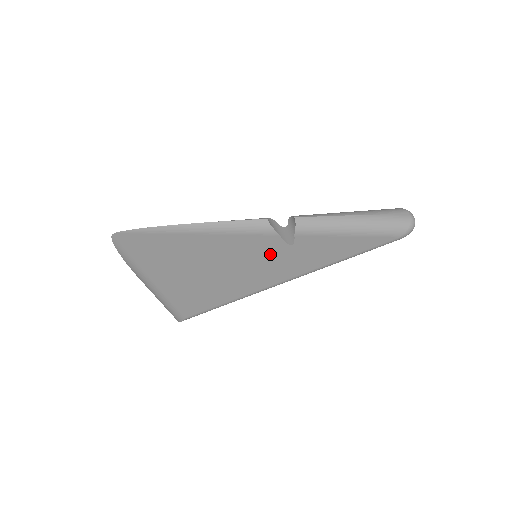
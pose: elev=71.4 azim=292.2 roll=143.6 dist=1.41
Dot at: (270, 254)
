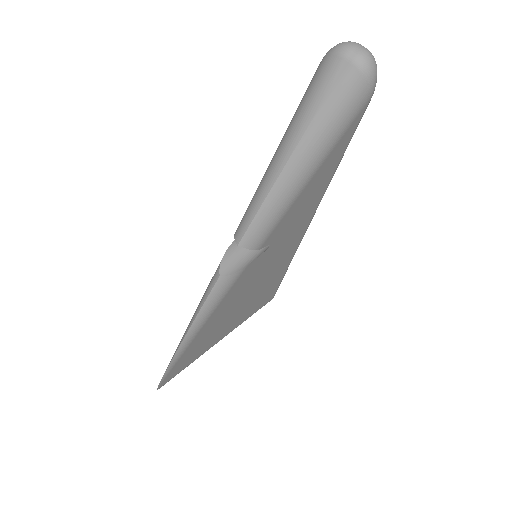
Dot at: (263, 262)
